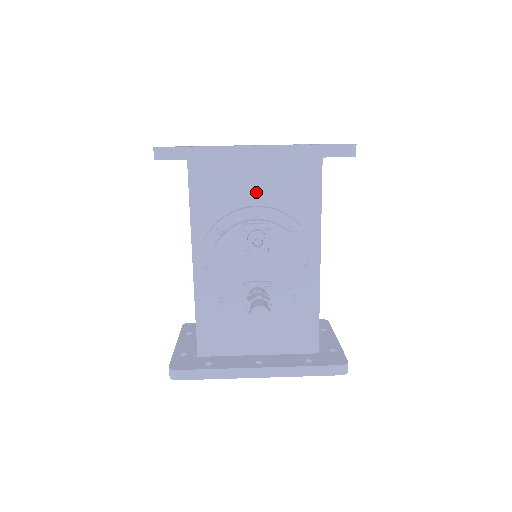
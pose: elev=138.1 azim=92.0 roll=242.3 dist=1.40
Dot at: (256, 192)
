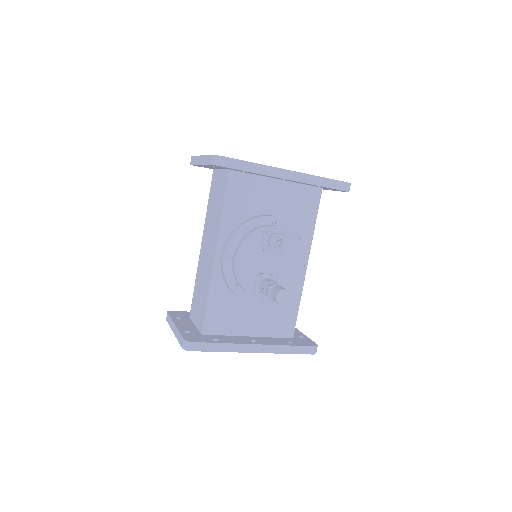
Dot at: (274, 205)
